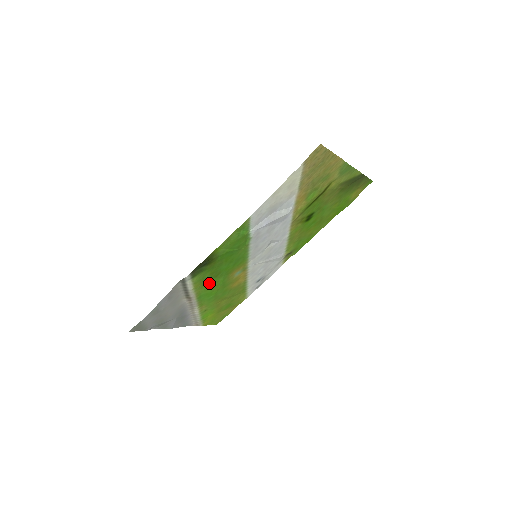
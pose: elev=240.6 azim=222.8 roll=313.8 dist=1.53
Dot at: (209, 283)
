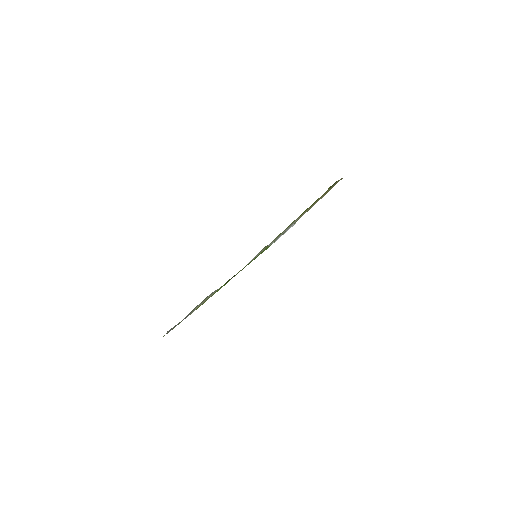
Dot at: occluded
